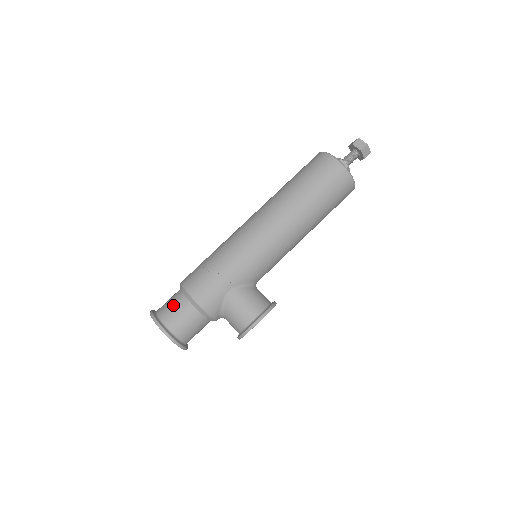
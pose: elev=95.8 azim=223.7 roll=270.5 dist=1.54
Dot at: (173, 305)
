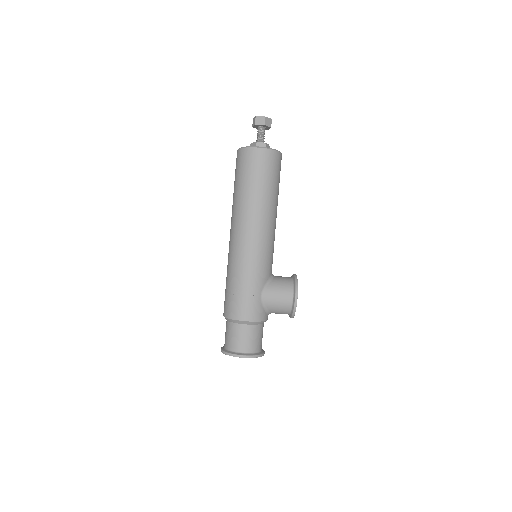
Dot at: (233, 335)
